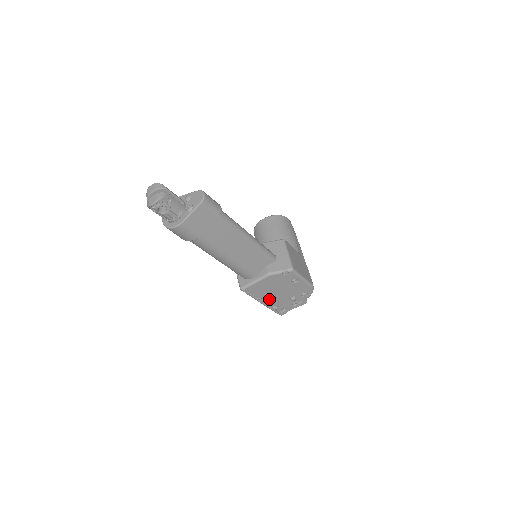
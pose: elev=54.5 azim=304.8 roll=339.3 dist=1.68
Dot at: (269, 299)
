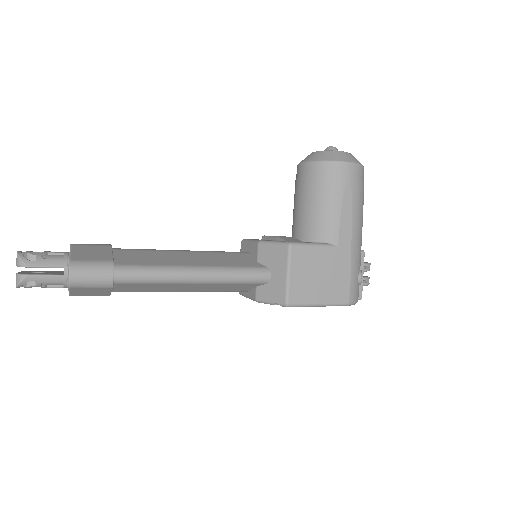
Dot at: occluded
